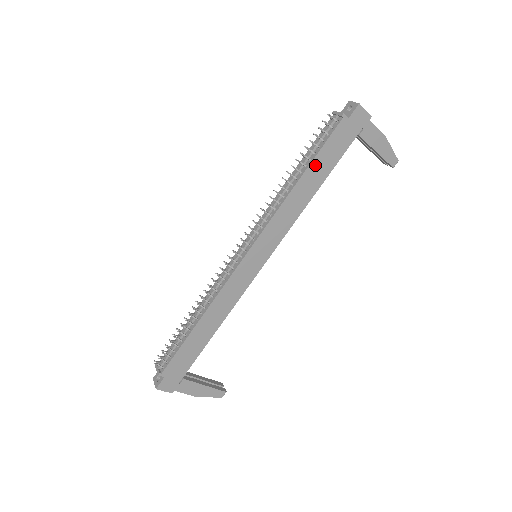
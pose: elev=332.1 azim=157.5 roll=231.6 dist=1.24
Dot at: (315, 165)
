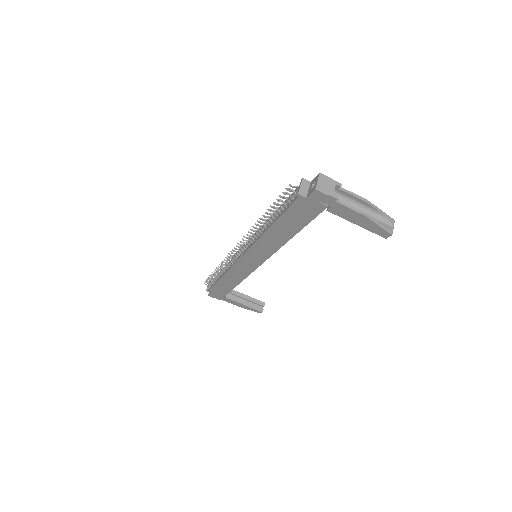
Dot at: (282, 222)
